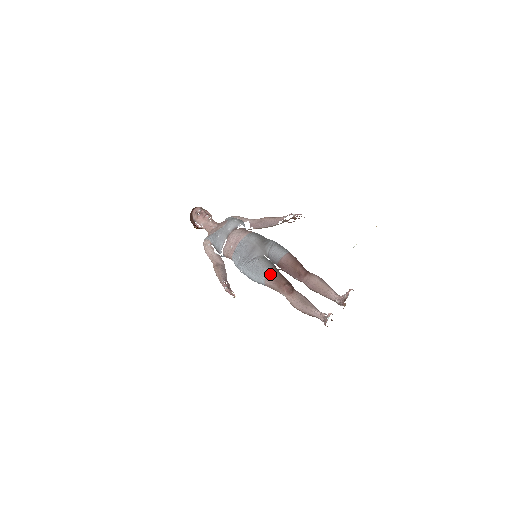
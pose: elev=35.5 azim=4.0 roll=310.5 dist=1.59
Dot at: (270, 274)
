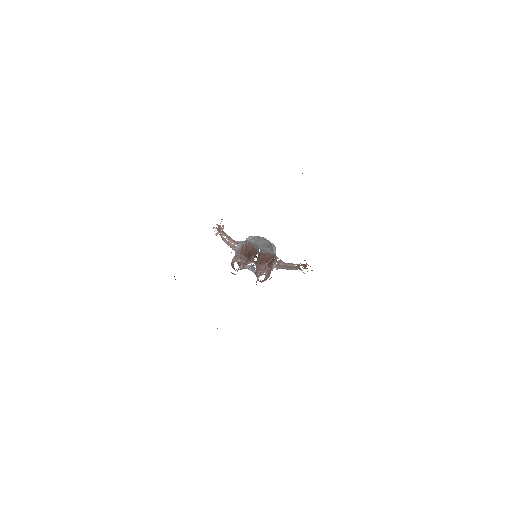
Dot at: (248, 243)
